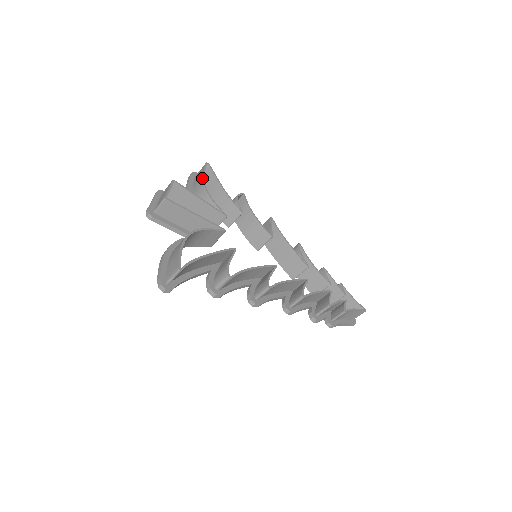
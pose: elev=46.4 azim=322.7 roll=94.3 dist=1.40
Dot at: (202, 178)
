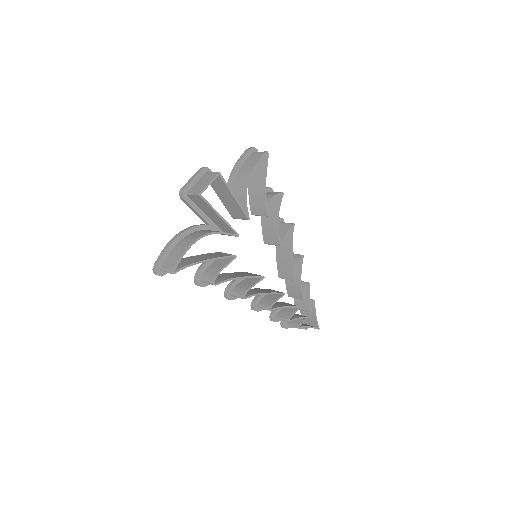
Dot at: (251, 171)
